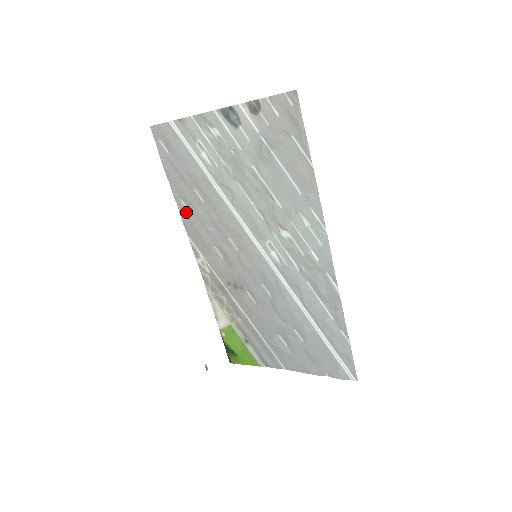
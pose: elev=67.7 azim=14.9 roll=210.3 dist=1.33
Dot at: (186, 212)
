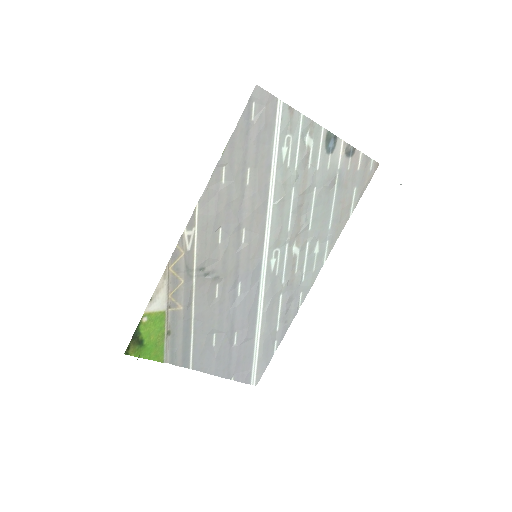
Dot at: (219, 181)
